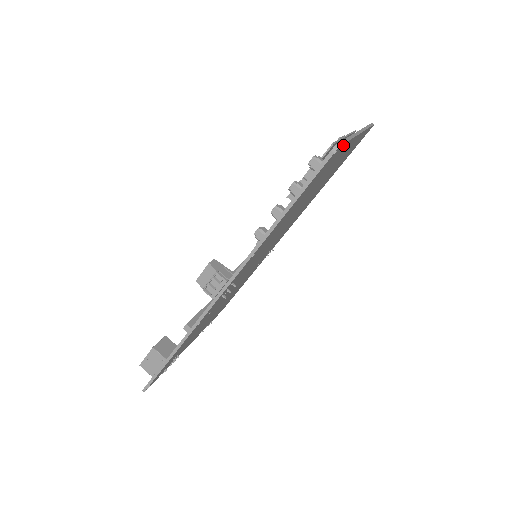
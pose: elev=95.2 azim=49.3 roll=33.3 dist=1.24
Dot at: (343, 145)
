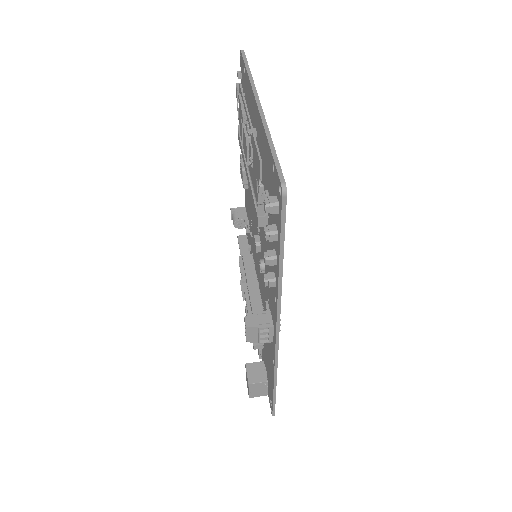
Dot at: (278, 166)
